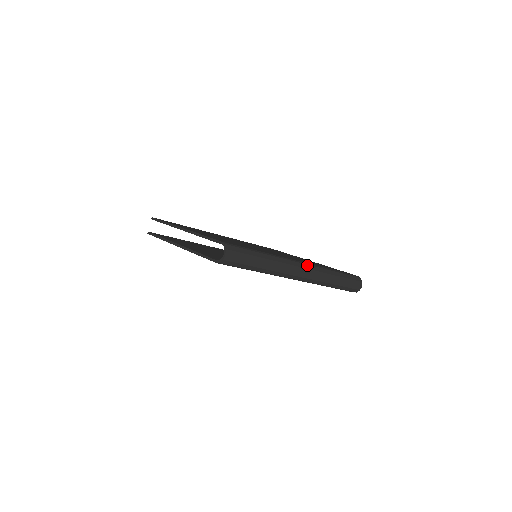
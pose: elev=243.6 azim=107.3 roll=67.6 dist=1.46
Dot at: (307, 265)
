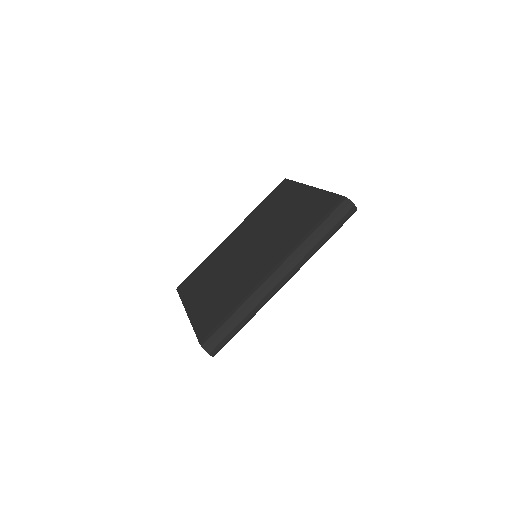
Dot at: (280, 267)
